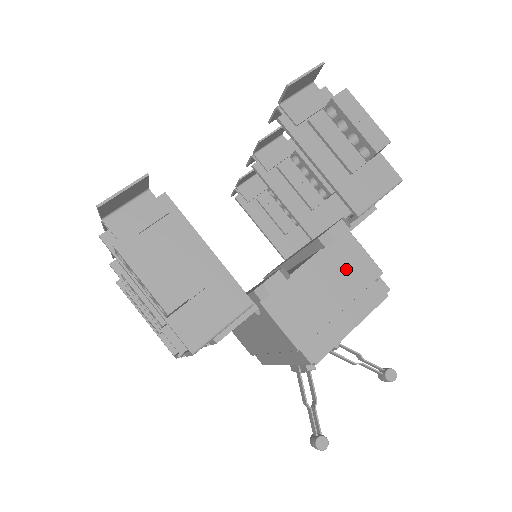
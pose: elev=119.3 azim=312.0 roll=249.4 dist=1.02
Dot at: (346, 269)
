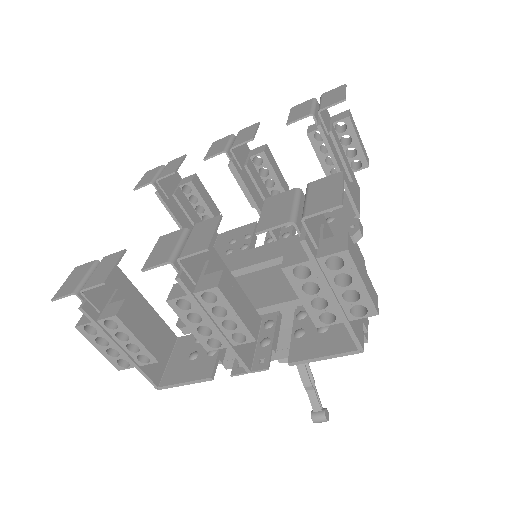
Dot at: occluded
